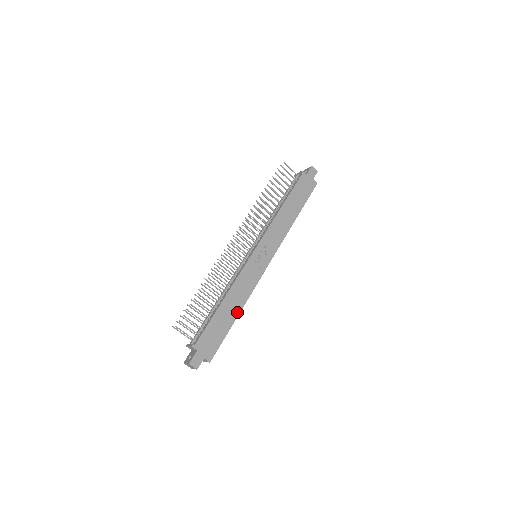
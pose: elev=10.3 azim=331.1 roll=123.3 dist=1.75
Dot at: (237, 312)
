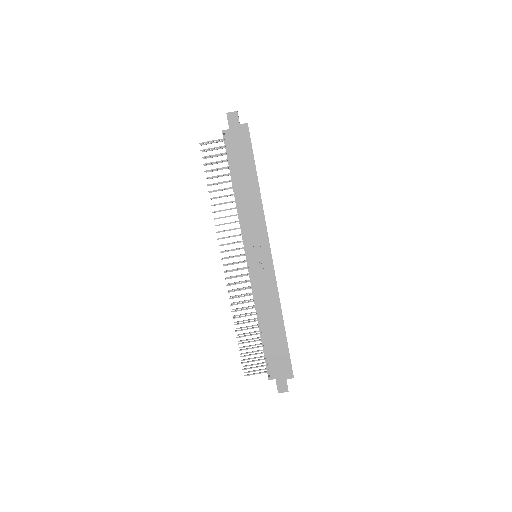
Dot at: (280, 322)
